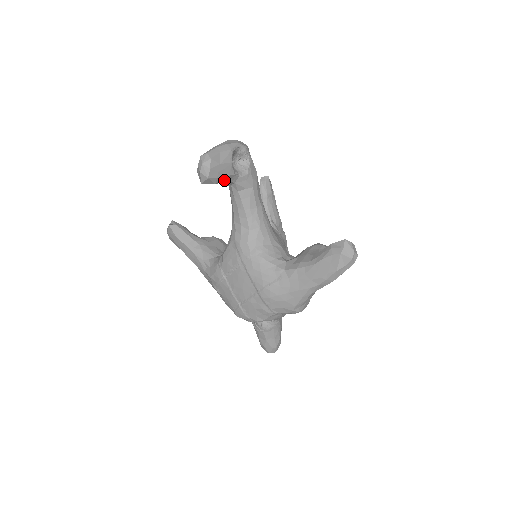
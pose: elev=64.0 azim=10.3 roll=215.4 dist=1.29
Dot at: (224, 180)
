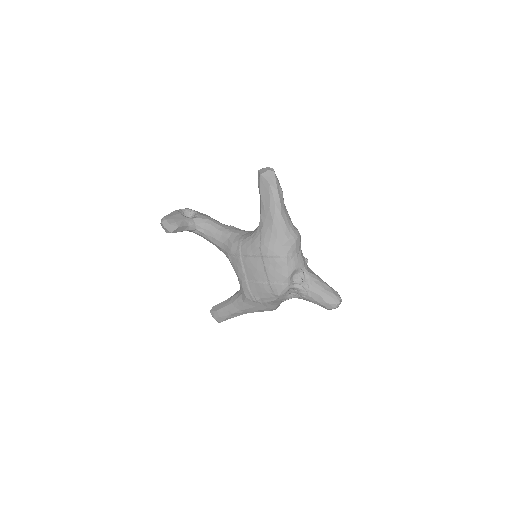
Dot at: (184, 224)
